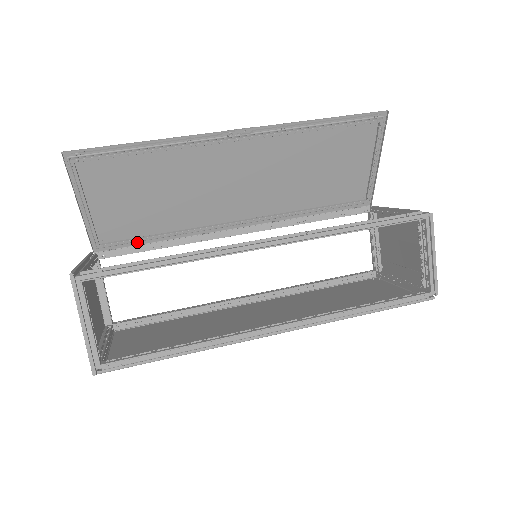
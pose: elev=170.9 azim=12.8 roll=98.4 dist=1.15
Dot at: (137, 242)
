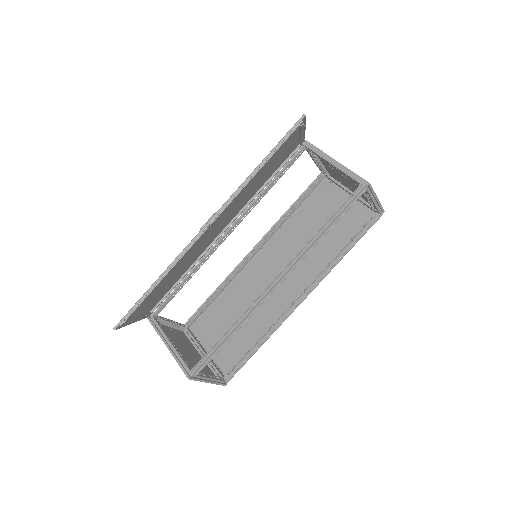
Dot at: (169, 291)
